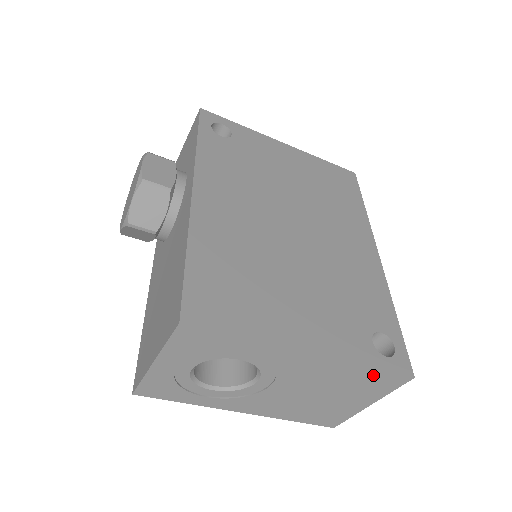
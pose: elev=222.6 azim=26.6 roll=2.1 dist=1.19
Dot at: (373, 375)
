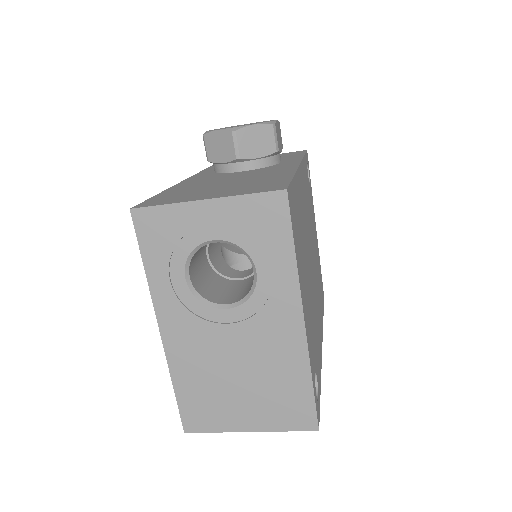
Dot at: (302, 395)
